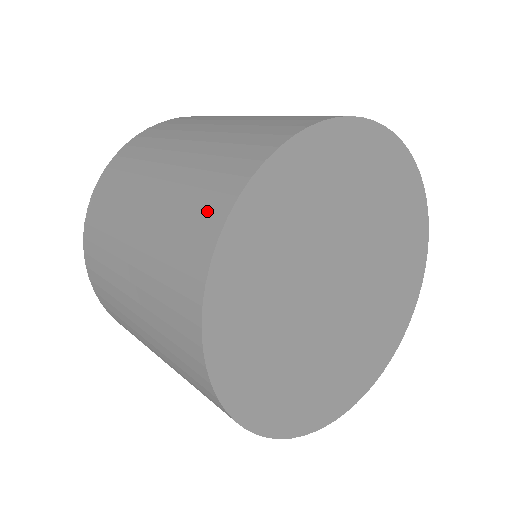
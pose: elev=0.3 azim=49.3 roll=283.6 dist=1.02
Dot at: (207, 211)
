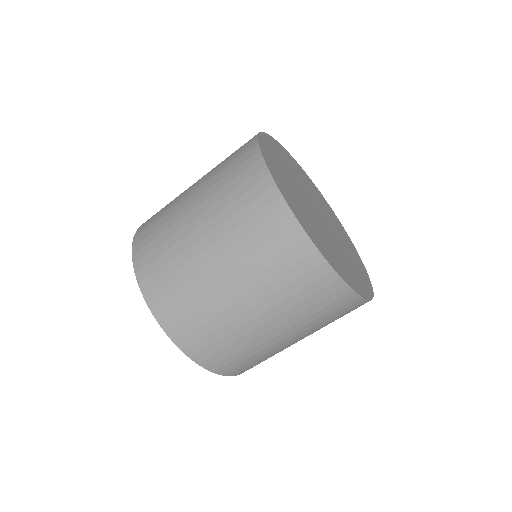
Dot at: occluded
